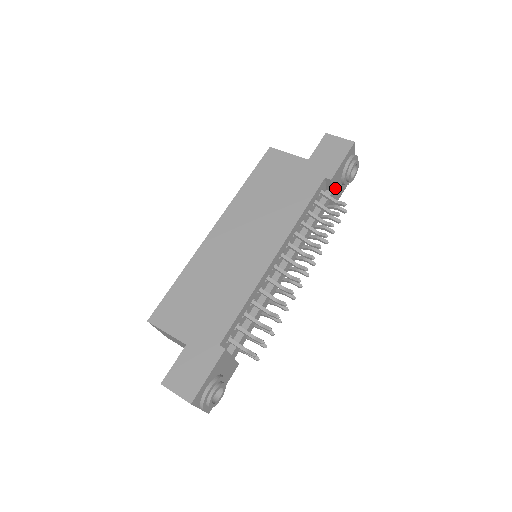
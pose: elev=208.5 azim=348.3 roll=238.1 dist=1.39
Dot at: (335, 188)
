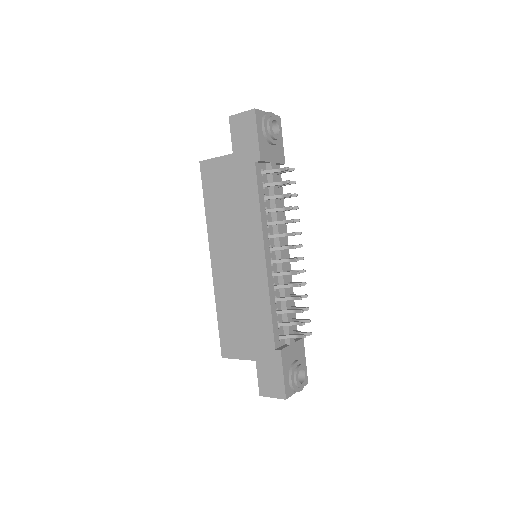
Dot at: (271, 156)
